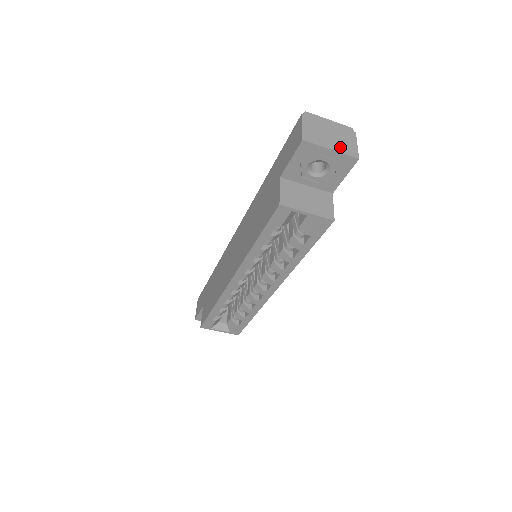
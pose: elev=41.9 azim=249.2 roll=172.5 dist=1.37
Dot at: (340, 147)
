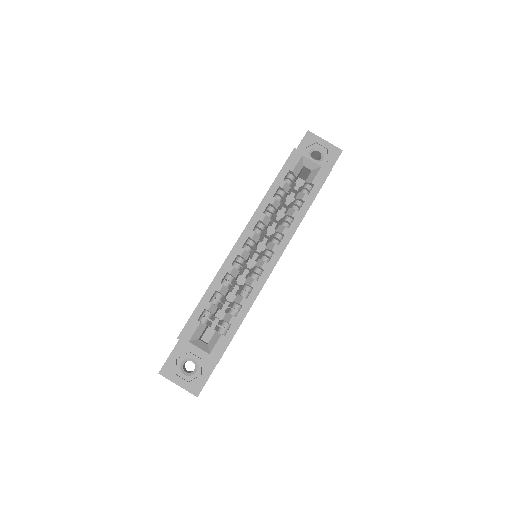
Dot at: occluded
